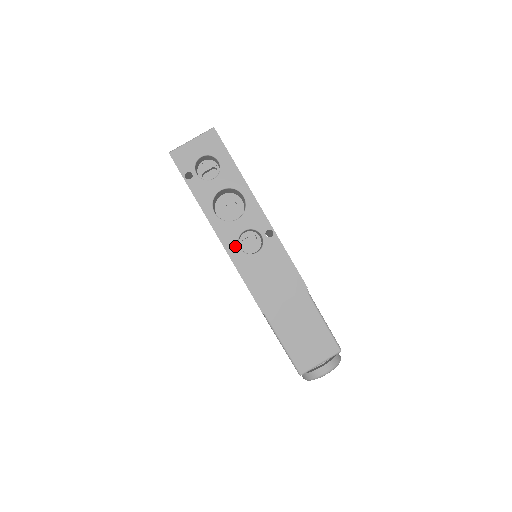
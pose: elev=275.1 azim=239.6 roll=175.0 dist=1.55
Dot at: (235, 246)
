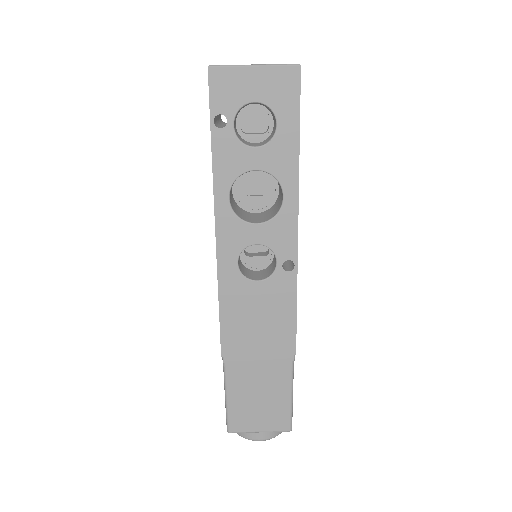
Dot at: (233, 257)
